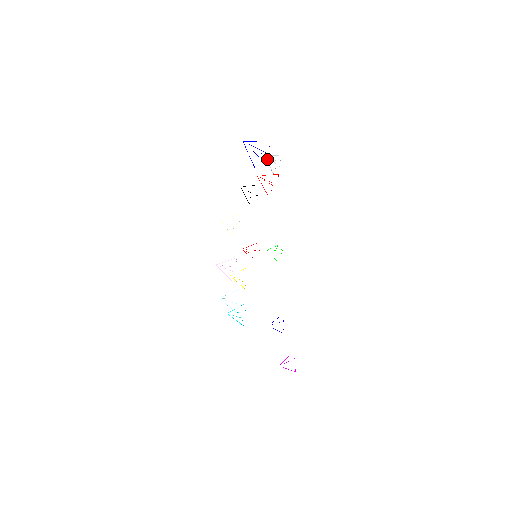
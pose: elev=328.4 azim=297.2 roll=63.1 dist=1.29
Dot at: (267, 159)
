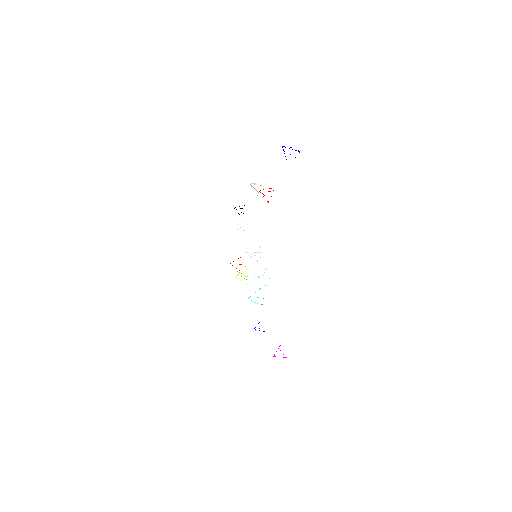
Dot at: (251, 186)
